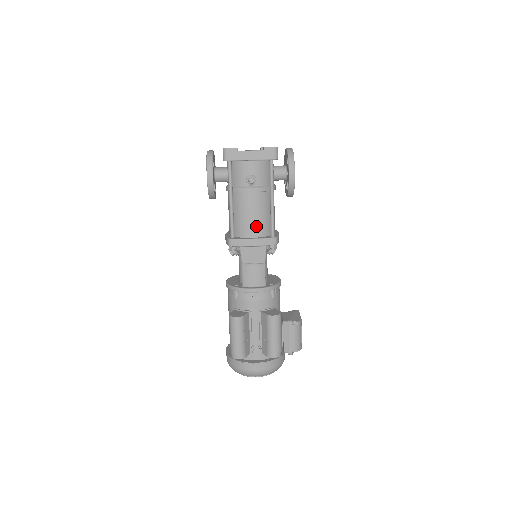
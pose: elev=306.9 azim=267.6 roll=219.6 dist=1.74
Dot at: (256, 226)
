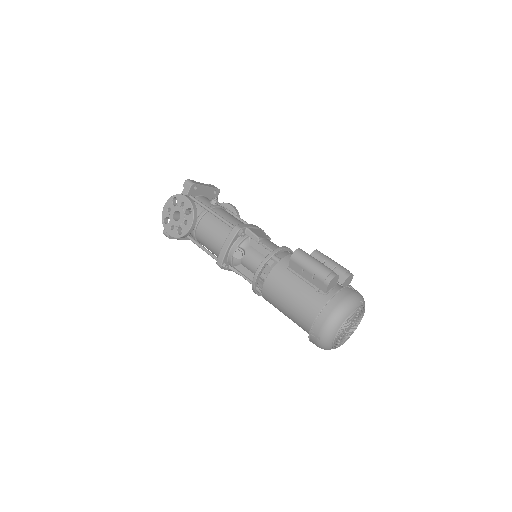
Dot at: (242, 223)
